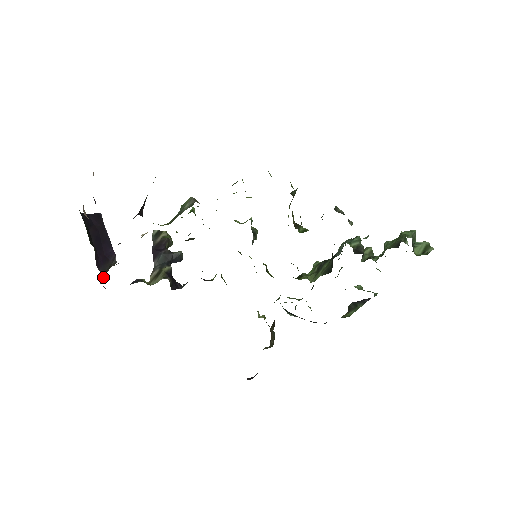
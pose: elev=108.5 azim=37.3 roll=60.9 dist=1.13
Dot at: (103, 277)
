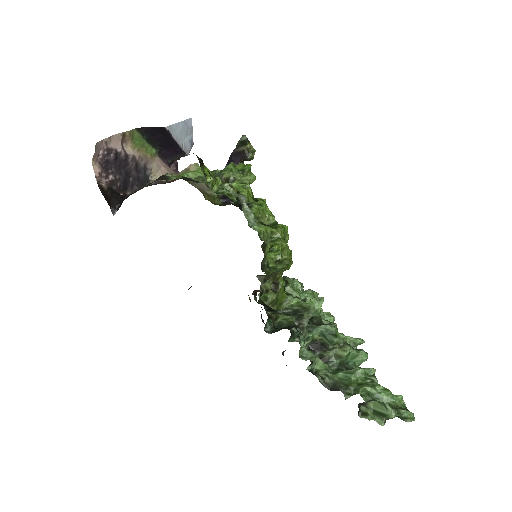
Dot at: (176, 159)
